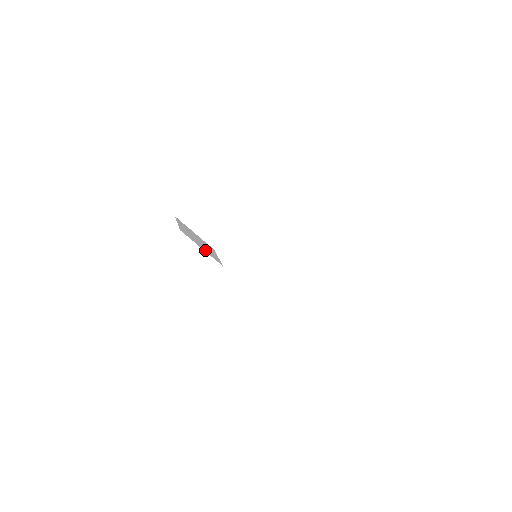
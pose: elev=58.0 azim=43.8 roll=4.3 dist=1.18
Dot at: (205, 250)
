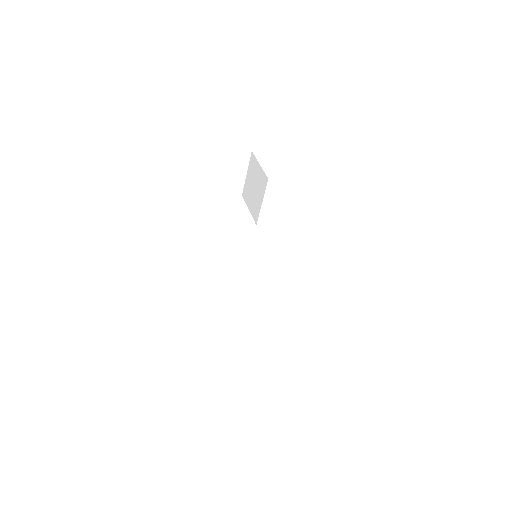
Dot at: occluded
